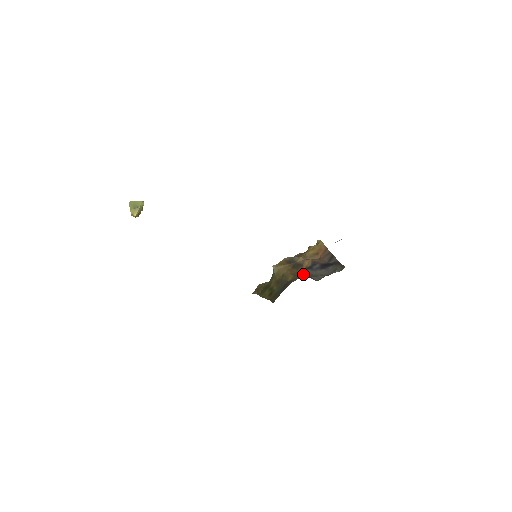
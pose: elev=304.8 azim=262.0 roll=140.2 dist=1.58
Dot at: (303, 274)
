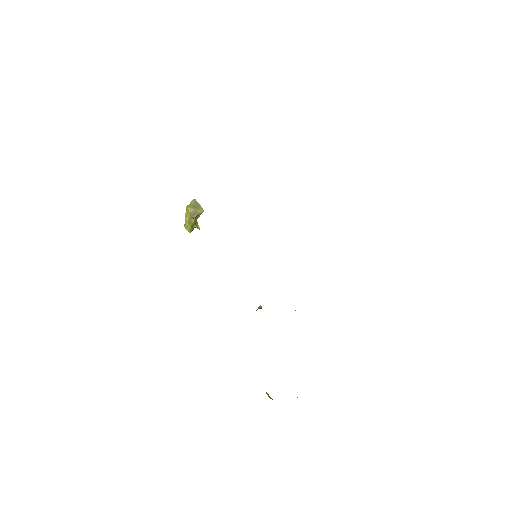
Dot at: occluded
